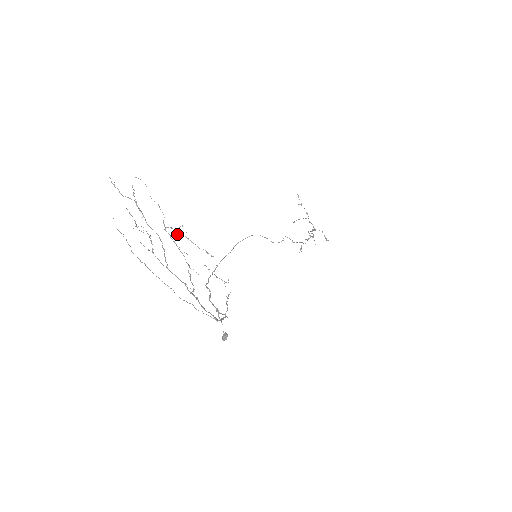
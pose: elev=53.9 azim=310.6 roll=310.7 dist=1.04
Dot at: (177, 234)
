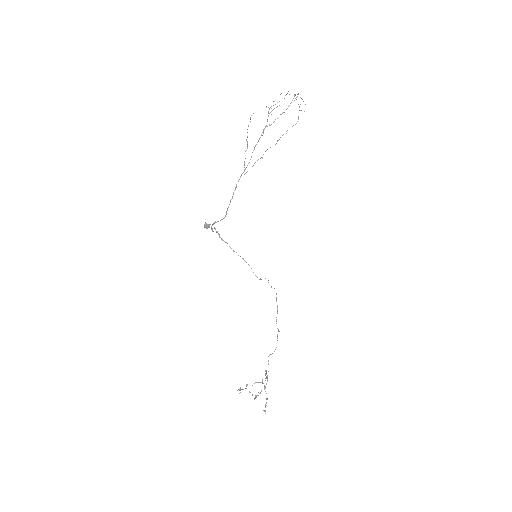
Dot at: occluded
